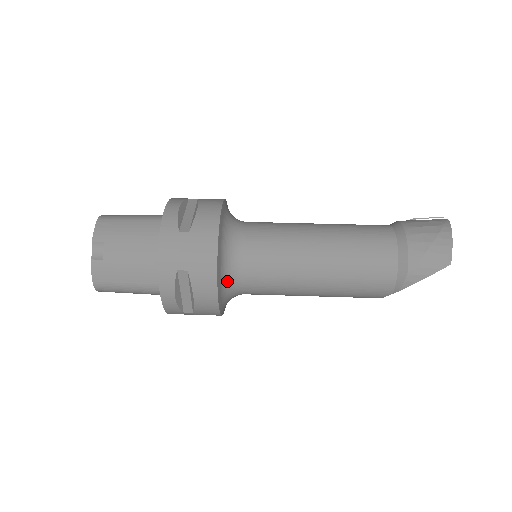
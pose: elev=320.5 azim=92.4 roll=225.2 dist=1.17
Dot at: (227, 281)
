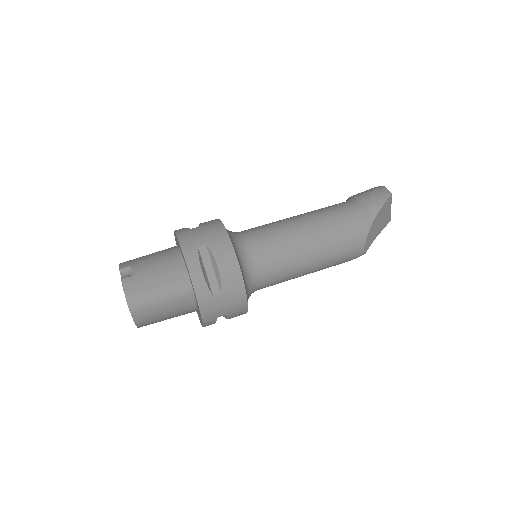
Dot at: (240, 255)
